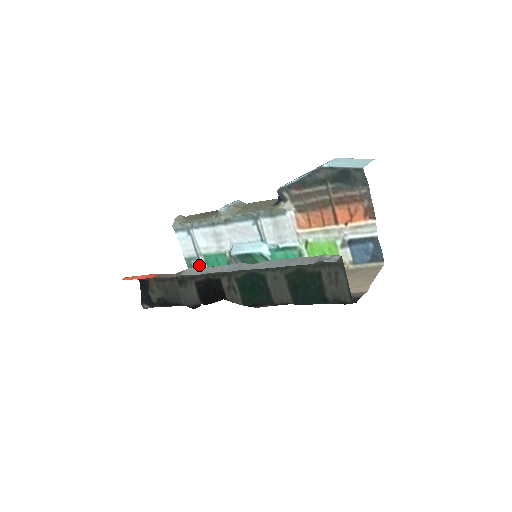
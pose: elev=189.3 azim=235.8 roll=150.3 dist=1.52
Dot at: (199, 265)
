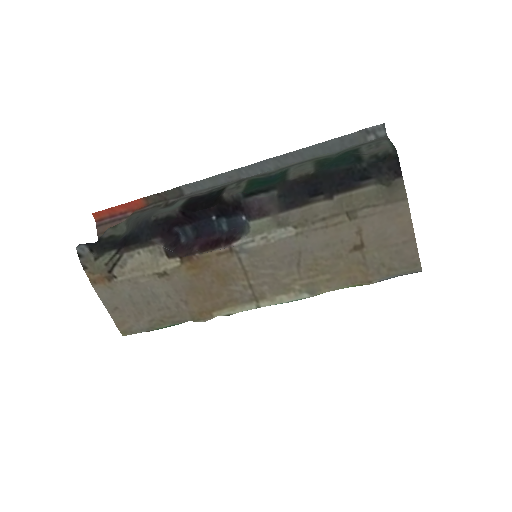
Dot at: occluded
